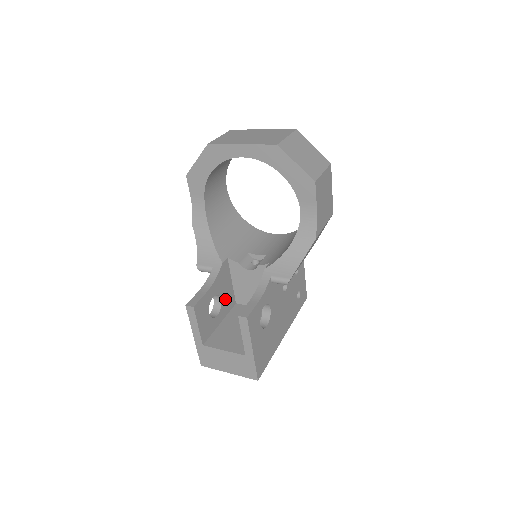
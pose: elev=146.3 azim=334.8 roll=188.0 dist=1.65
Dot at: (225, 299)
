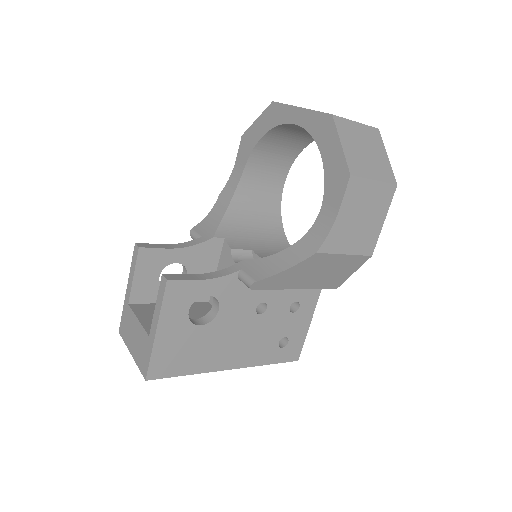
Dot at: occluded
